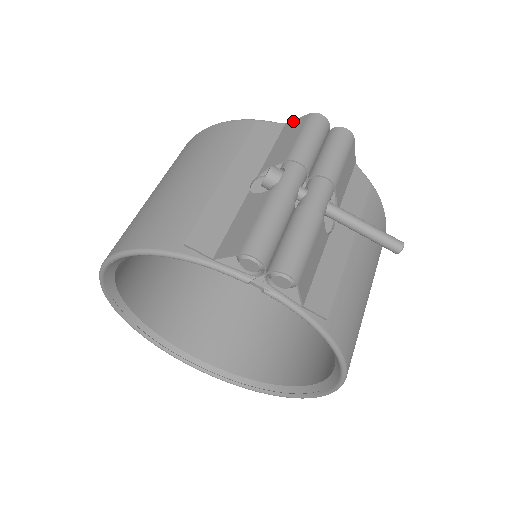
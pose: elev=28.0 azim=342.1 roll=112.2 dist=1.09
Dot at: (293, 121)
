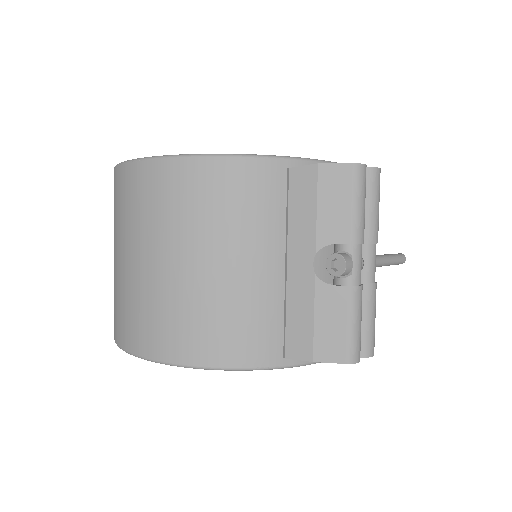
Dot at: (331, 166)
